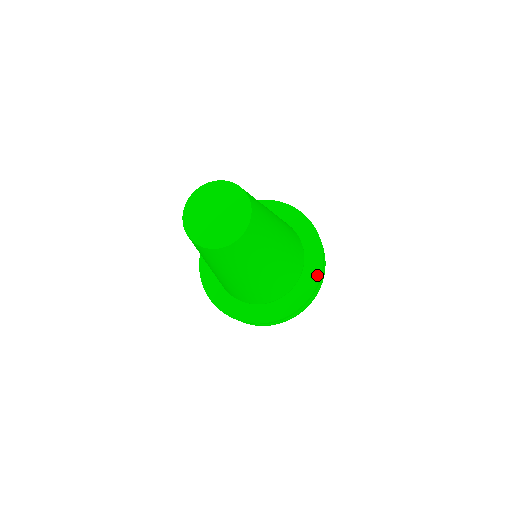
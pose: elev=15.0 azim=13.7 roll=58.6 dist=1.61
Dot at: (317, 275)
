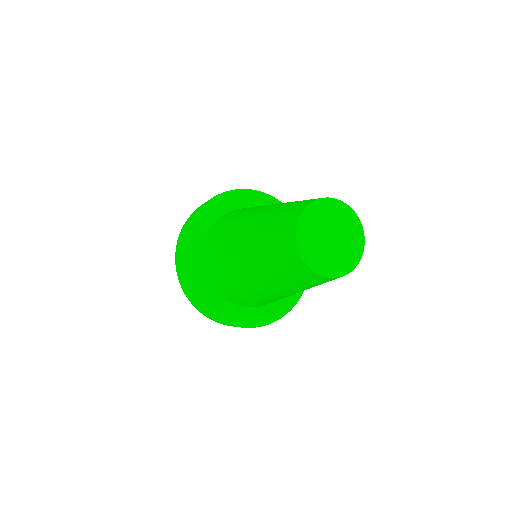
Dot at: (294, 301)
